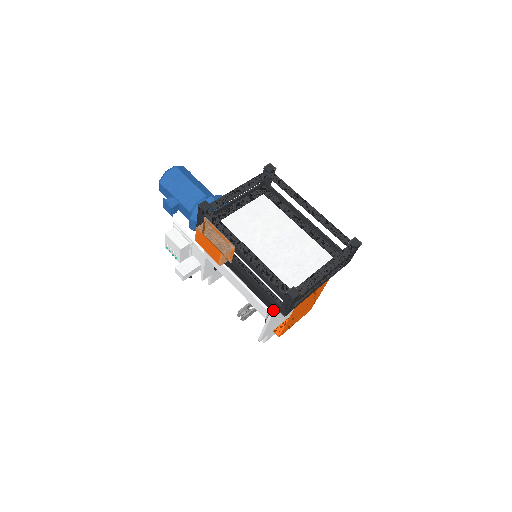
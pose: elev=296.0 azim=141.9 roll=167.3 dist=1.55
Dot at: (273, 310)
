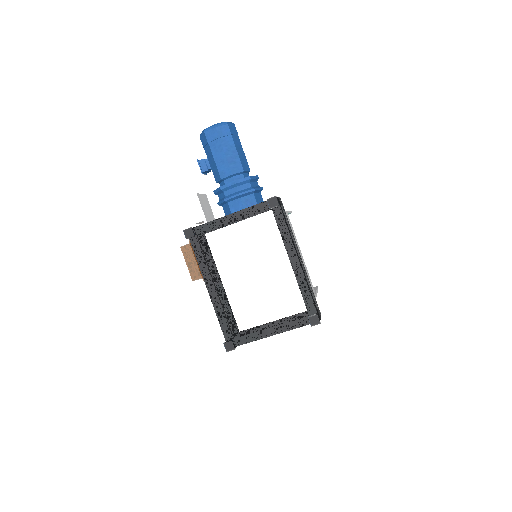
Dot at: occluded
